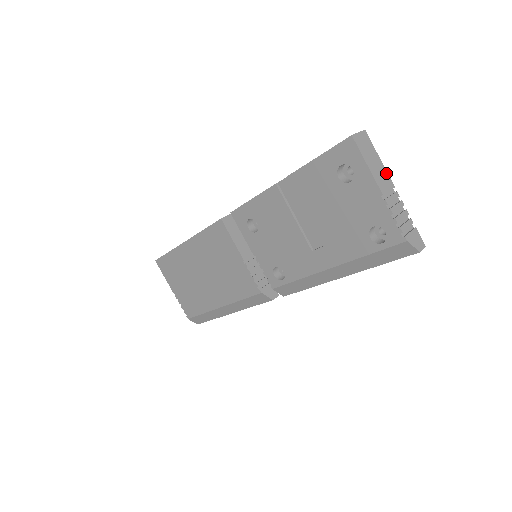
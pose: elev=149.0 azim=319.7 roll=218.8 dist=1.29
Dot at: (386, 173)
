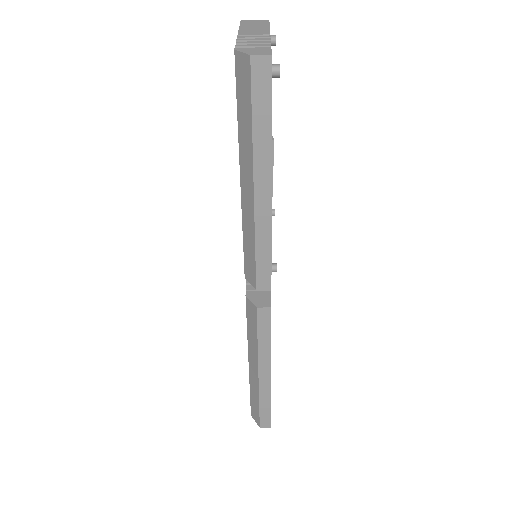
Dot at: (267, 30)
